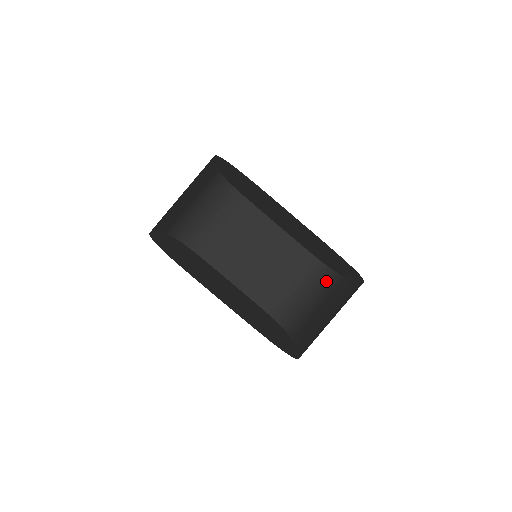
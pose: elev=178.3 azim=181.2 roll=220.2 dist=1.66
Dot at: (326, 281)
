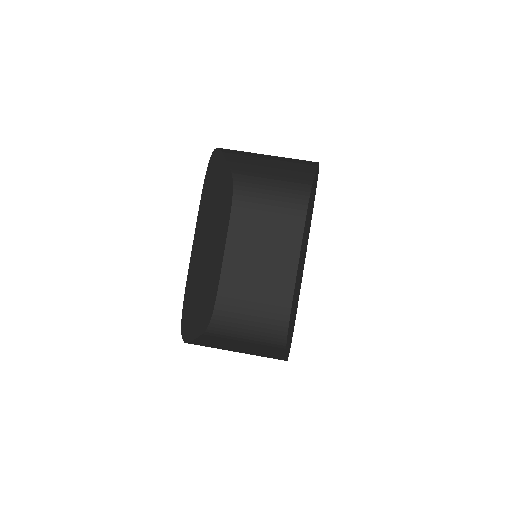
Dot at: (274, 336)
